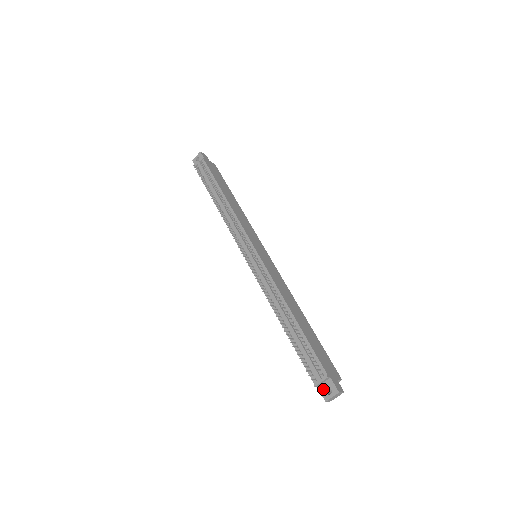
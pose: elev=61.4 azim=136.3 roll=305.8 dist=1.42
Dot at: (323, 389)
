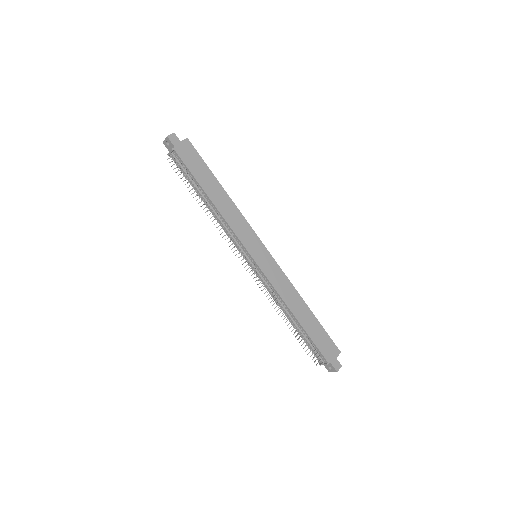
Dot at: (326, 366)
